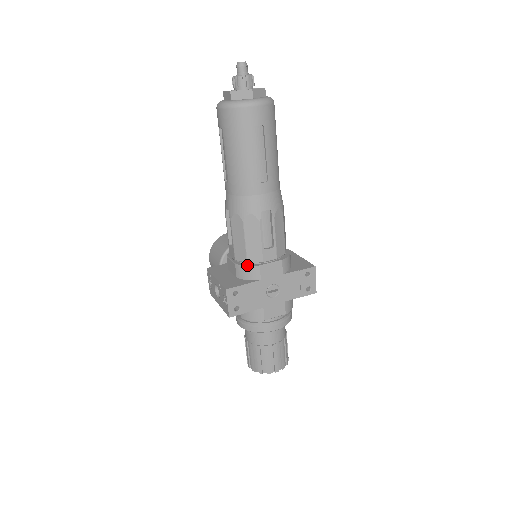
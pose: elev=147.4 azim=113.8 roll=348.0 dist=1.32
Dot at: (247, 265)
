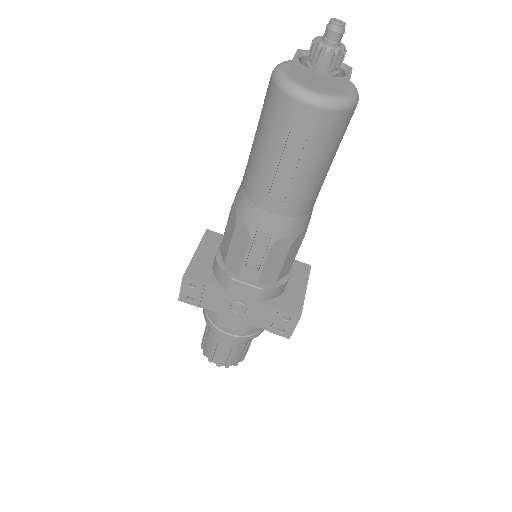
Dot at: (222, 267)
